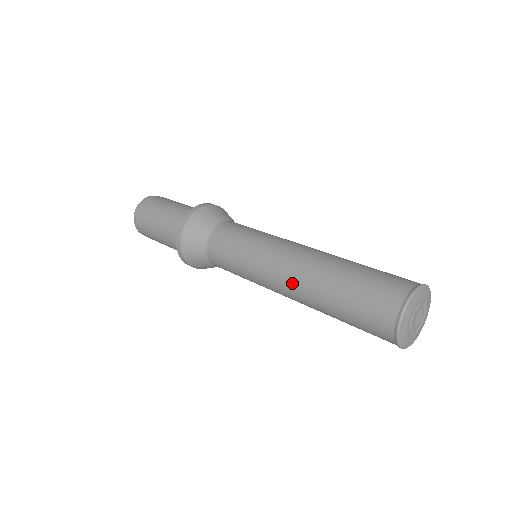
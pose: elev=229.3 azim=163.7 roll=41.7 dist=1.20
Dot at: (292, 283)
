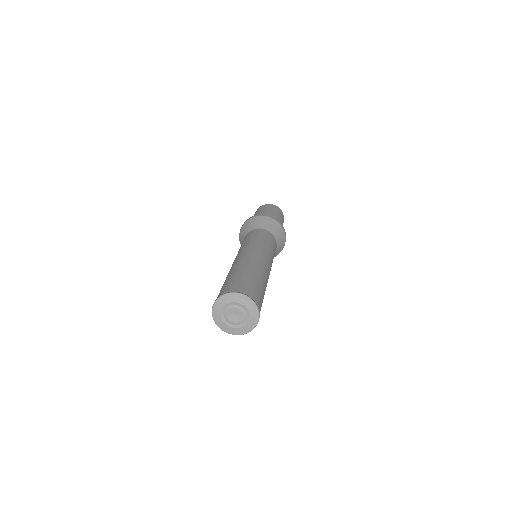
Dot at: occluded
